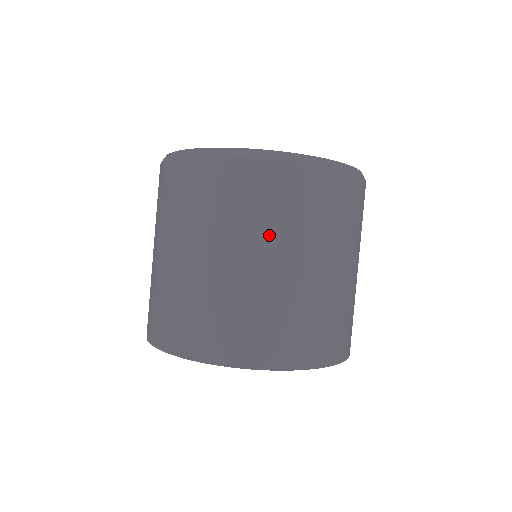
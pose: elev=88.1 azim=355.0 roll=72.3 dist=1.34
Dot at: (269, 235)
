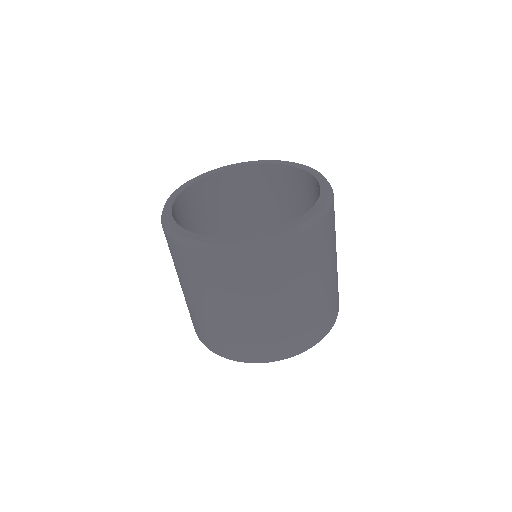
Dot at: (265, 294)
